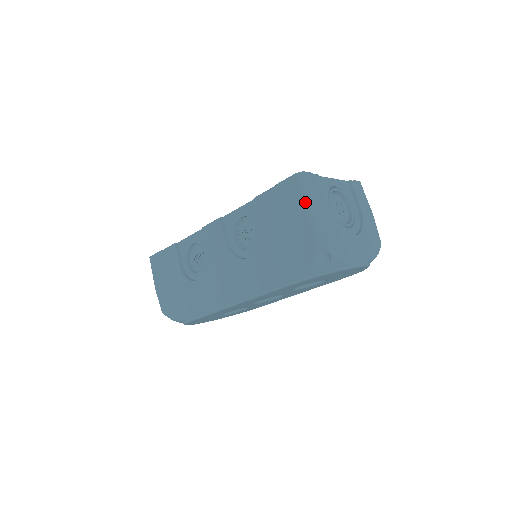
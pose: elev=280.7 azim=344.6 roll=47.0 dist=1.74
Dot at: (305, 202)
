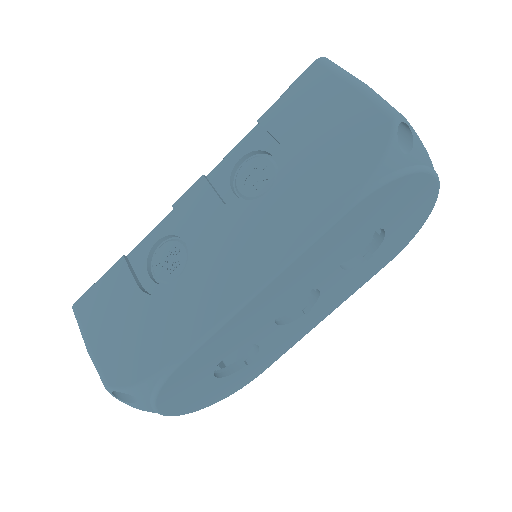
Dot at: (347, 78)
